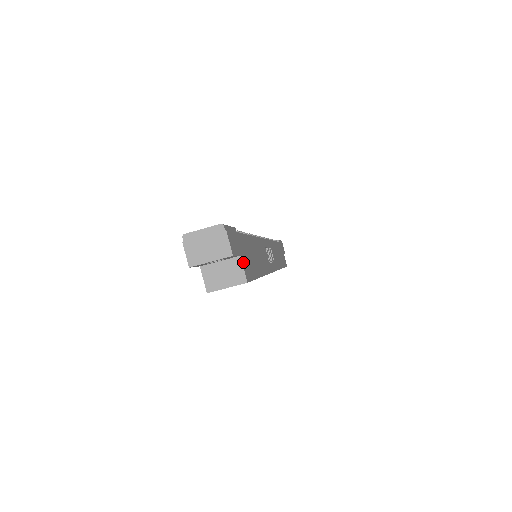
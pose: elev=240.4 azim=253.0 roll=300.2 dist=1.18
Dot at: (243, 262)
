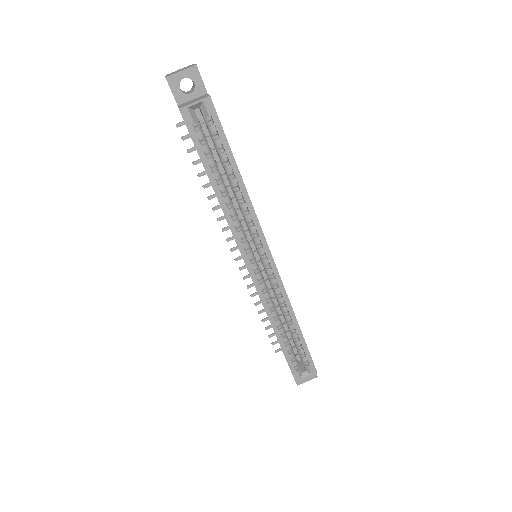
Dot at: occluded
